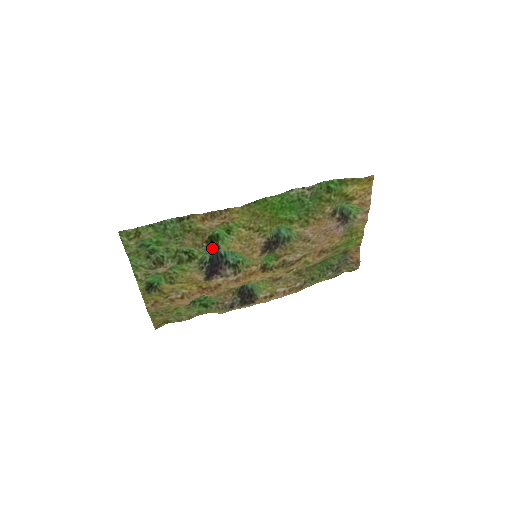
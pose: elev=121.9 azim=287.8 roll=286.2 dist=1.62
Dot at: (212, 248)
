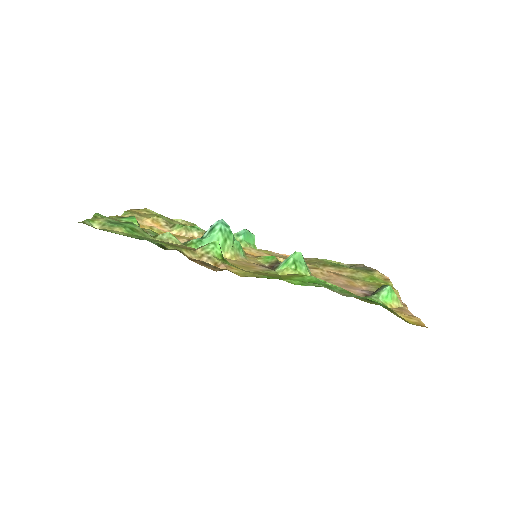
Dot at: occluded
